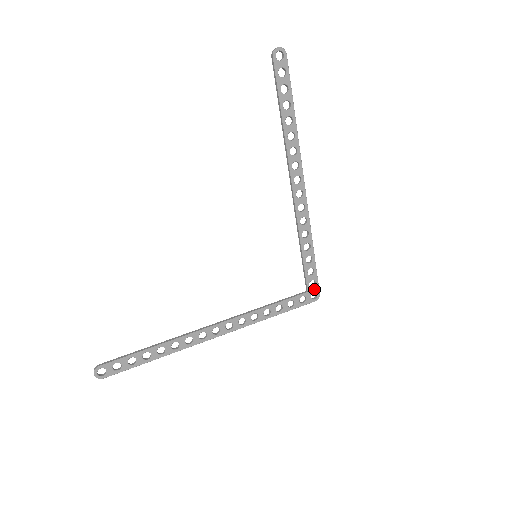
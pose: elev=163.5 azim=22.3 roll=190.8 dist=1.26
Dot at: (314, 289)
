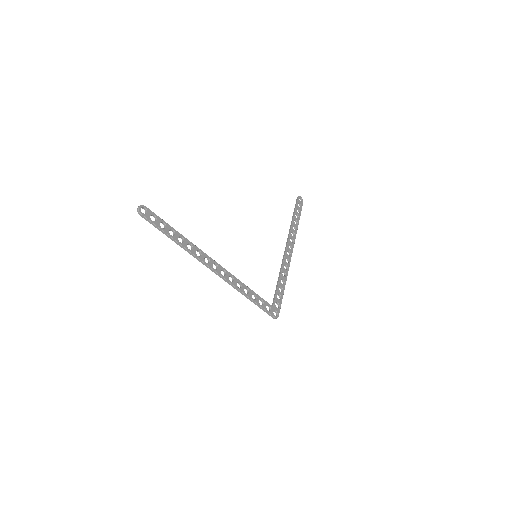
Dot at: (277, 309)
